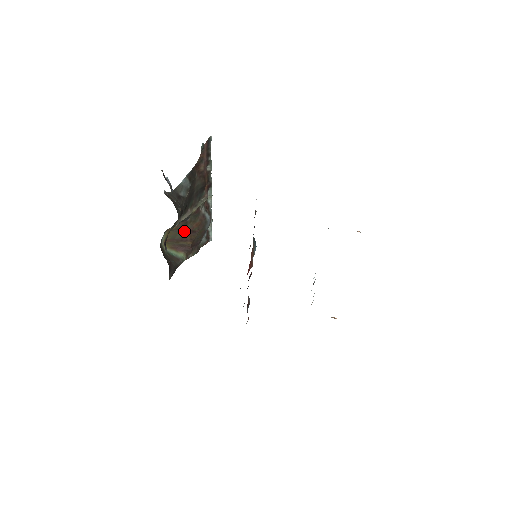
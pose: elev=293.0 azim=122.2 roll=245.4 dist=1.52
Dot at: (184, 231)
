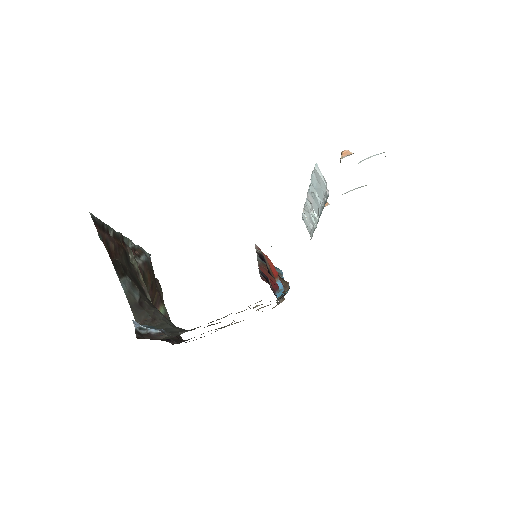
Dot at: occluded
